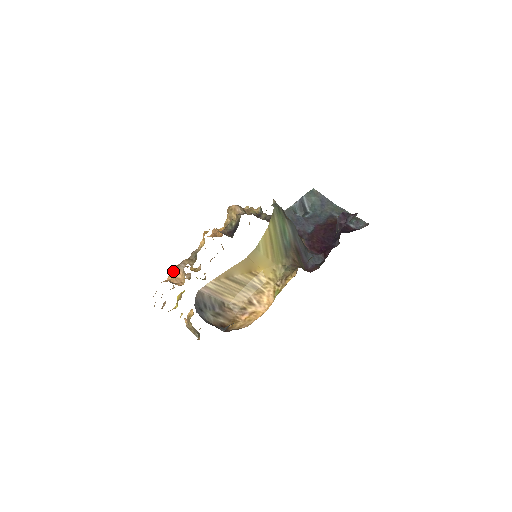
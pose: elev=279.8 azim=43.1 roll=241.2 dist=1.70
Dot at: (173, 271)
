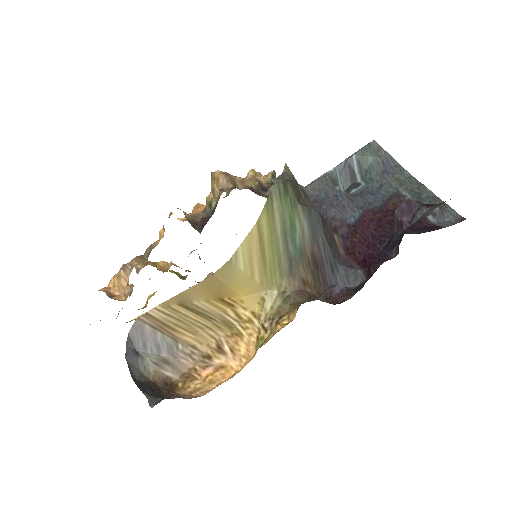
Dot at: (117, 274)
